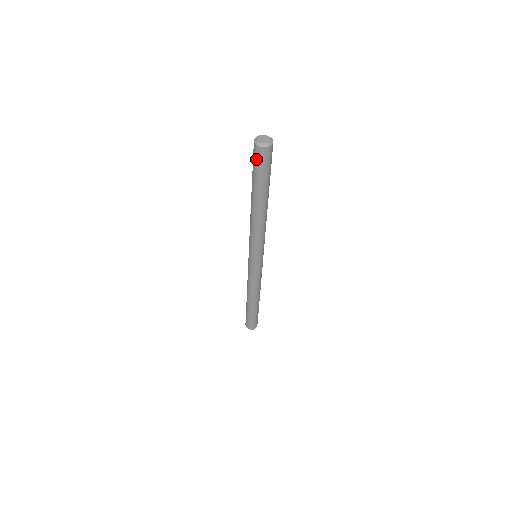
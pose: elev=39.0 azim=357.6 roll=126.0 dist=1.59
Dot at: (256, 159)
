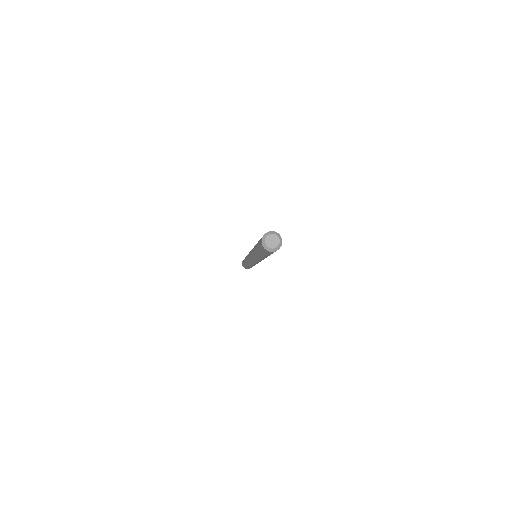
Dot at: (263, 251)
